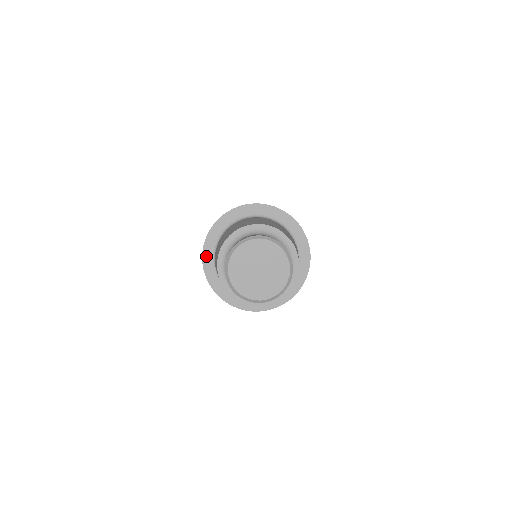
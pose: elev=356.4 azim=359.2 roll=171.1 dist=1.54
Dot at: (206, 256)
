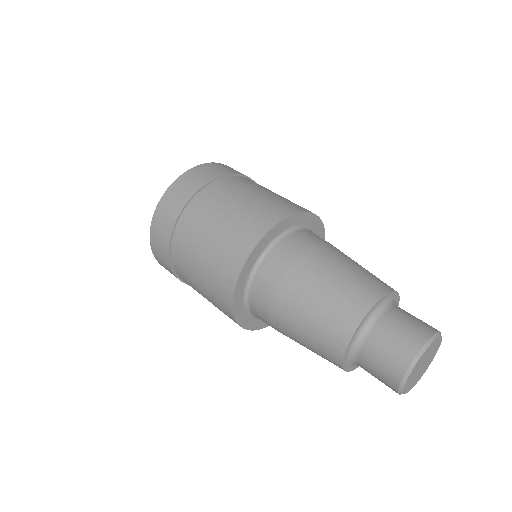
Dot at: (246, 324)
